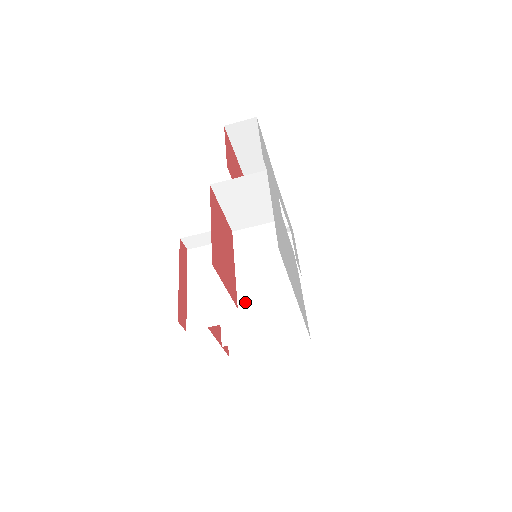
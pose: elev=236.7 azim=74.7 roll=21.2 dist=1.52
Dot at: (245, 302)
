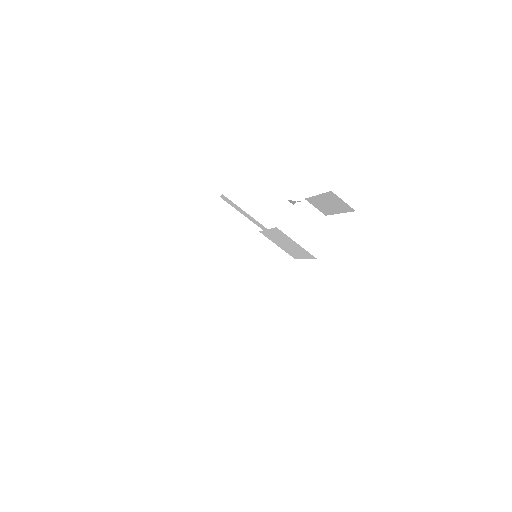
Dot at: (219, 299)
